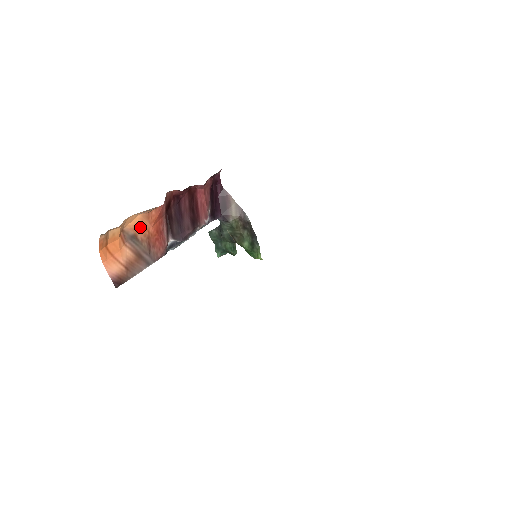
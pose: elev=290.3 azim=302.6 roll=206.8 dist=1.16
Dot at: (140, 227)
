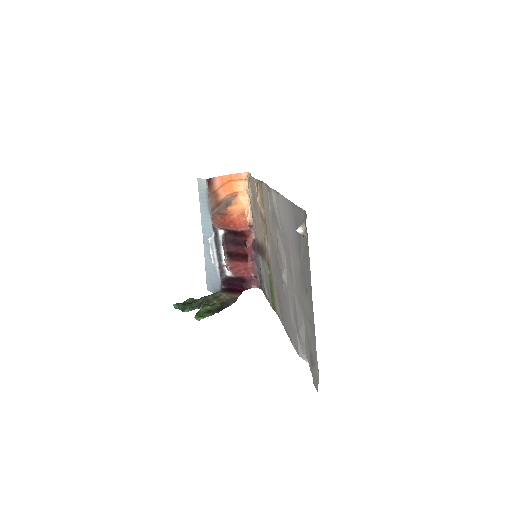
Dot at: (236, 208)
